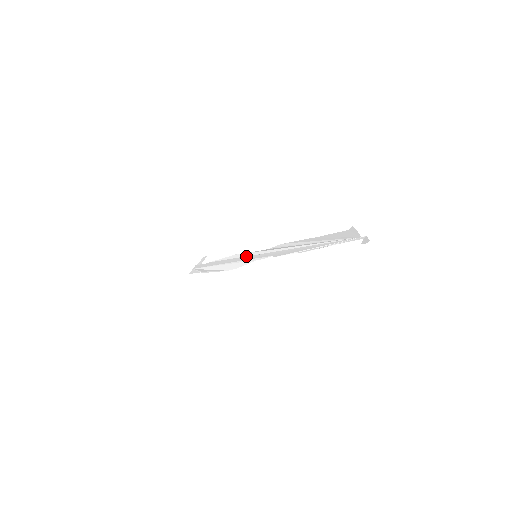
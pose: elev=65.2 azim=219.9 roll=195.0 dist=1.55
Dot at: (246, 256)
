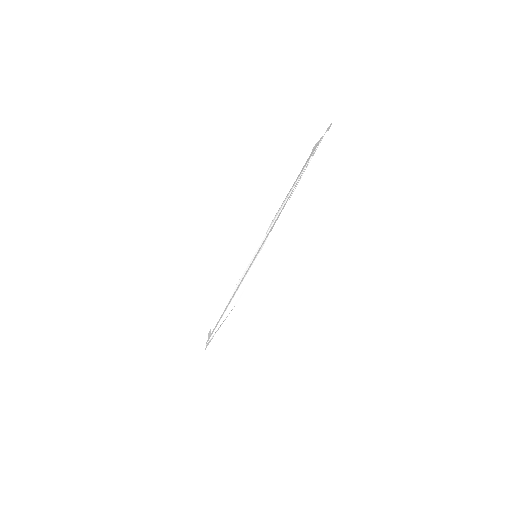
Dot at: (247, 270)
